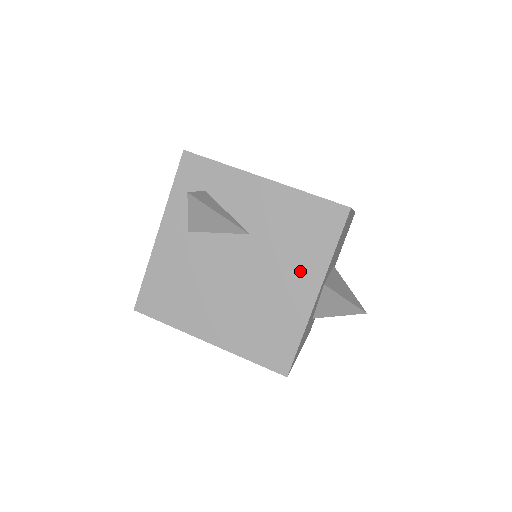
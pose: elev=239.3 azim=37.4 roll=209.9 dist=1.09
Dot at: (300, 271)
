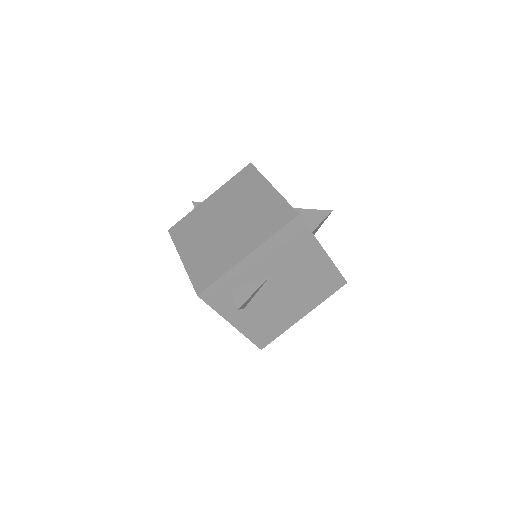
Dot at: (308, 256)
